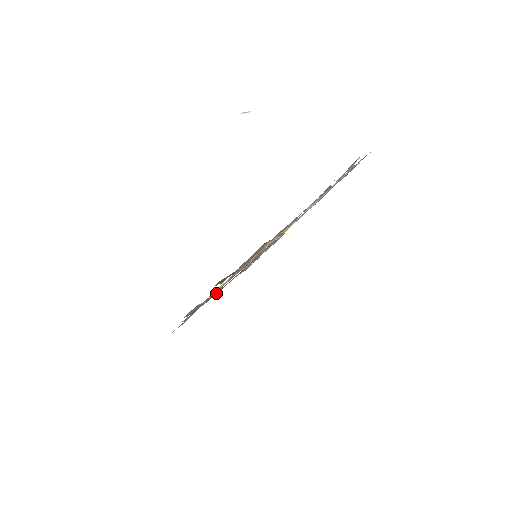
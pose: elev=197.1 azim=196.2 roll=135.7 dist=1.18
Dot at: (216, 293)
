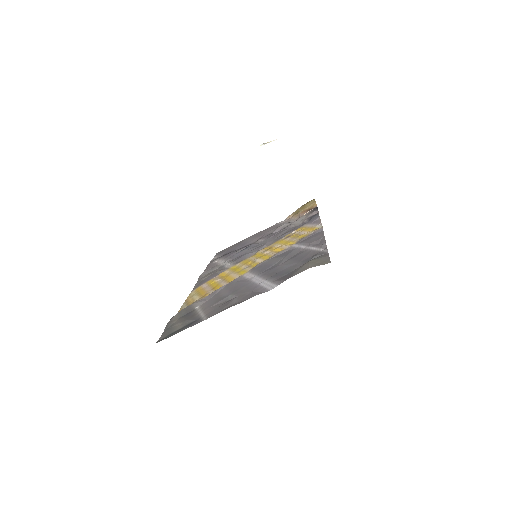
Dot at: occluded
